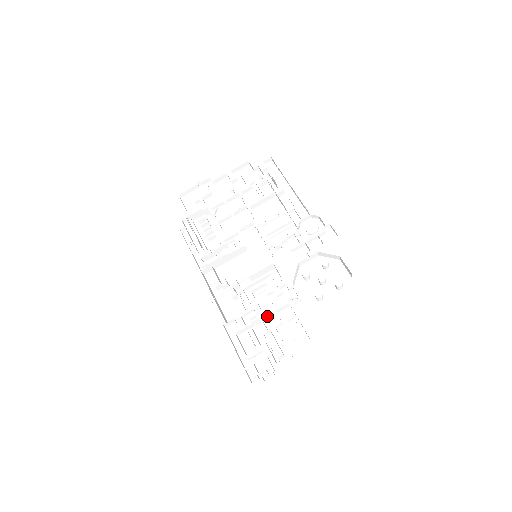
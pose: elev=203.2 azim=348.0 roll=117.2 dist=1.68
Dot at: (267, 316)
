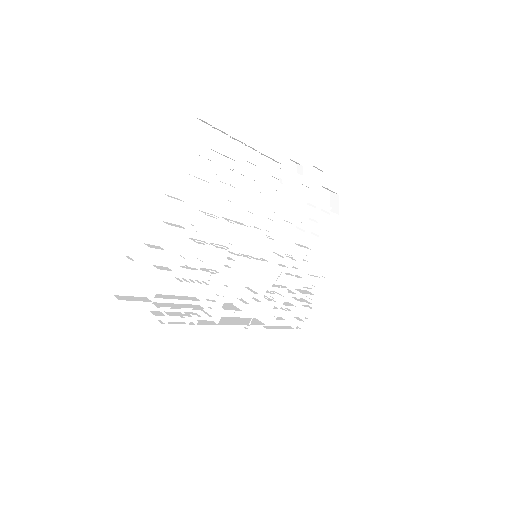
Dot at: (289, 285)
